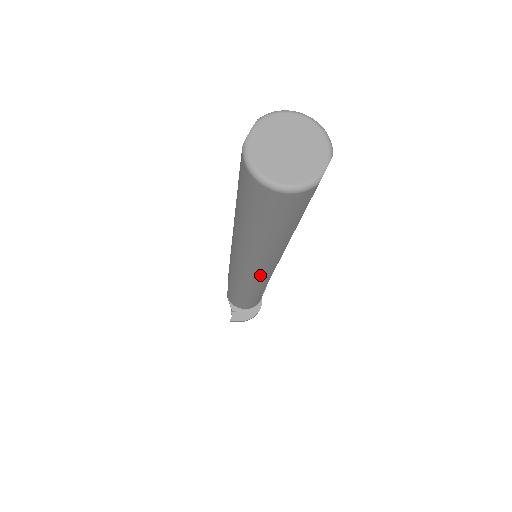
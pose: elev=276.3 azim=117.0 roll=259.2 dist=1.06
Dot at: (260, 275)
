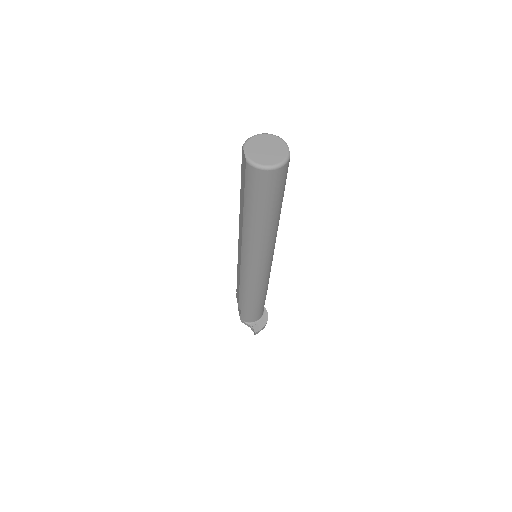
Dot at: (268, 261)
